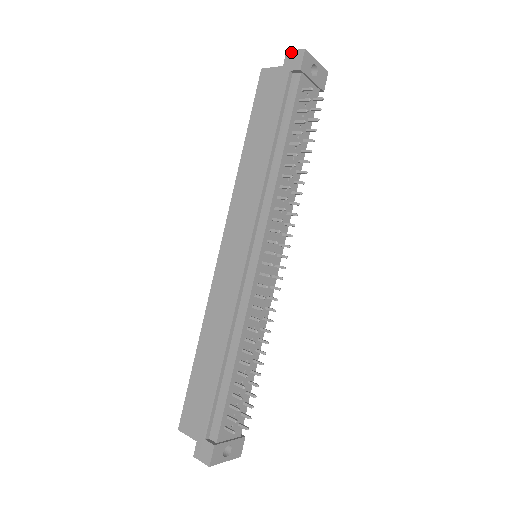
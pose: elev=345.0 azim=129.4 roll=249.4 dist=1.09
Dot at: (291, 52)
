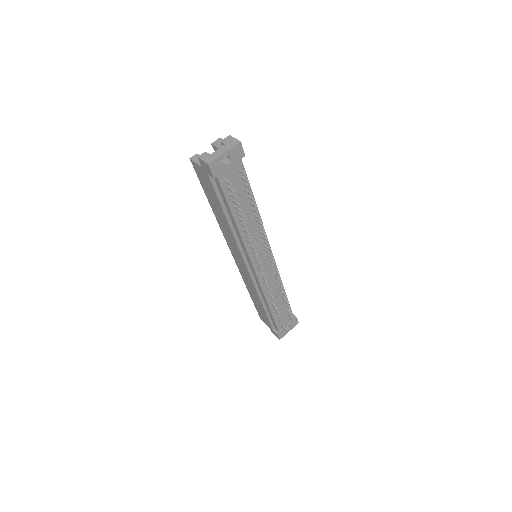
Dot at: (201, 160)
